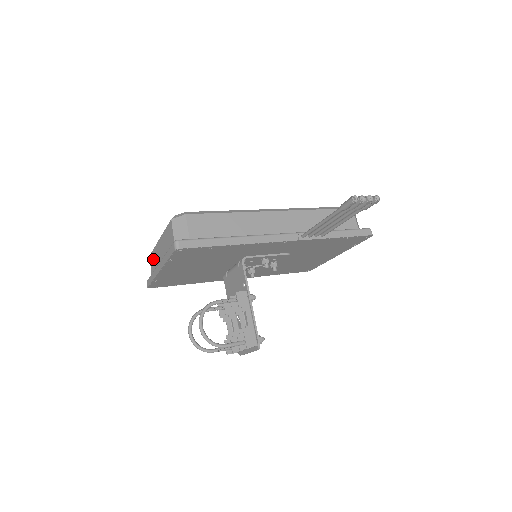
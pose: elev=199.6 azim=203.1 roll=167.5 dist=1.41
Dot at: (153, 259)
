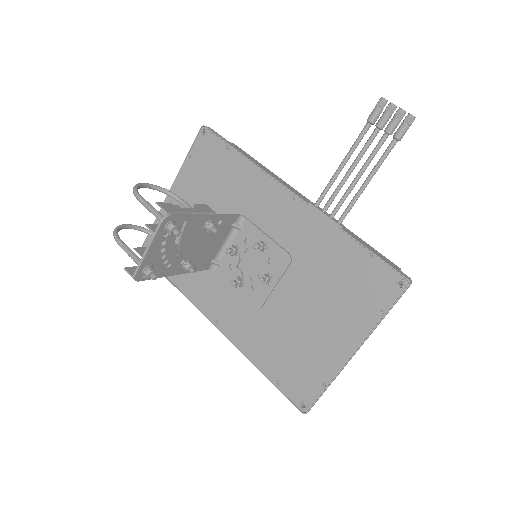
Dot at: occluded
